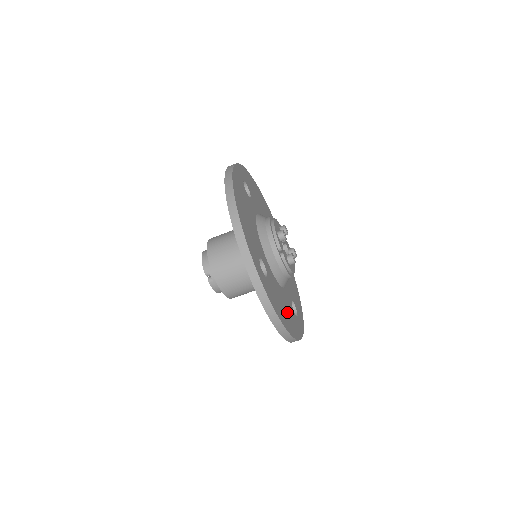
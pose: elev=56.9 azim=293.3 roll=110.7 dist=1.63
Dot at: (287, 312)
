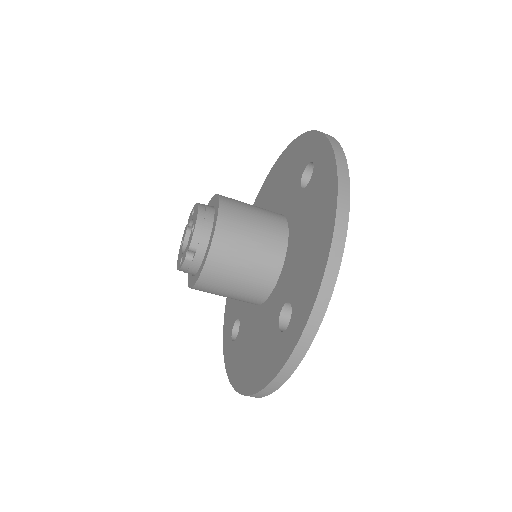
Dot at: occluded
